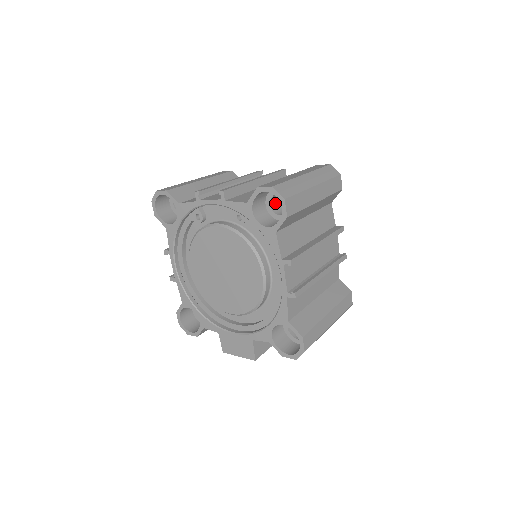
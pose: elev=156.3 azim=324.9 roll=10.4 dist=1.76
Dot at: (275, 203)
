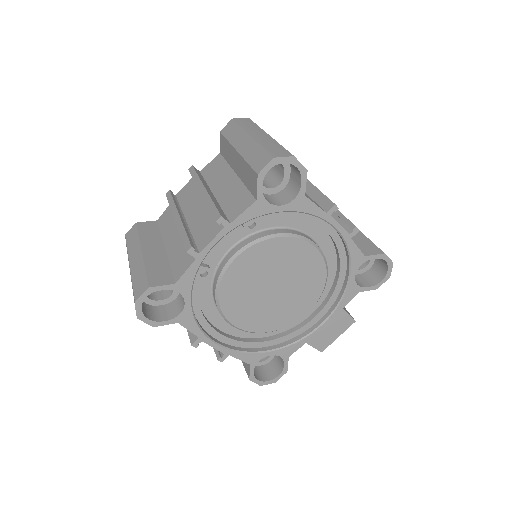
Dot at: occluded
